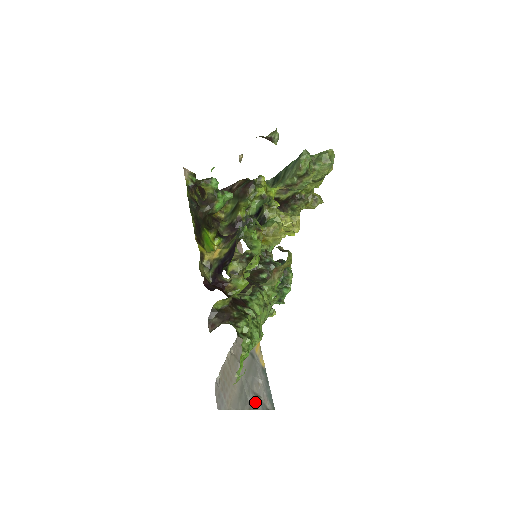
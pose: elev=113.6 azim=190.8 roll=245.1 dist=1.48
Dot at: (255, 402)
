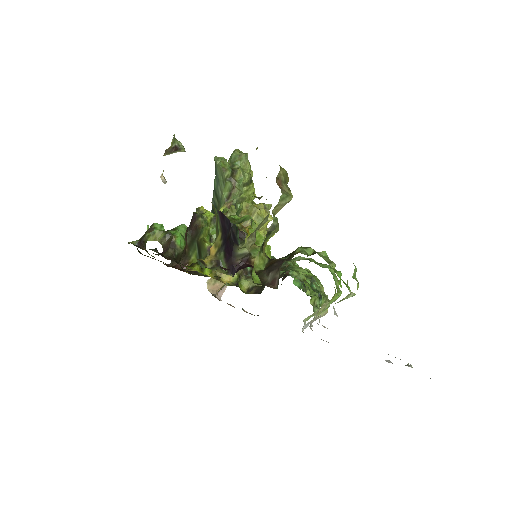
Dot at: occluded
